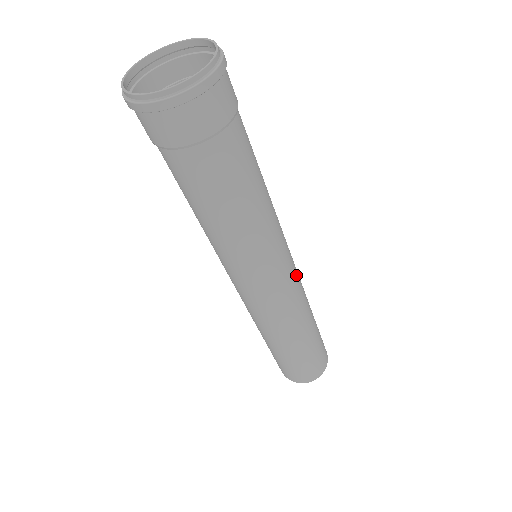
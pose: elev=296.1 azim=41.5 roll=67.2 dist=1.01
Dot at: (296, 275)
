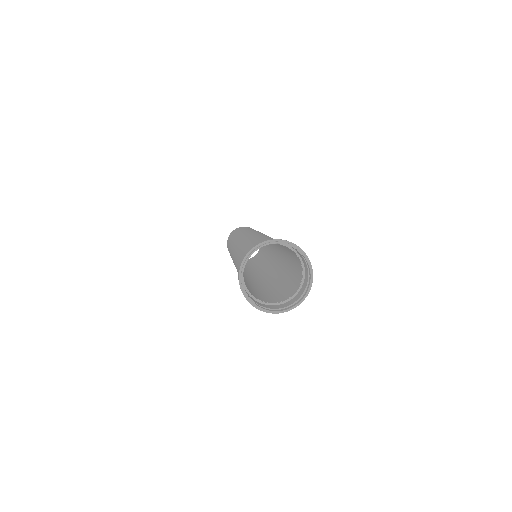
Dot at: occluded
